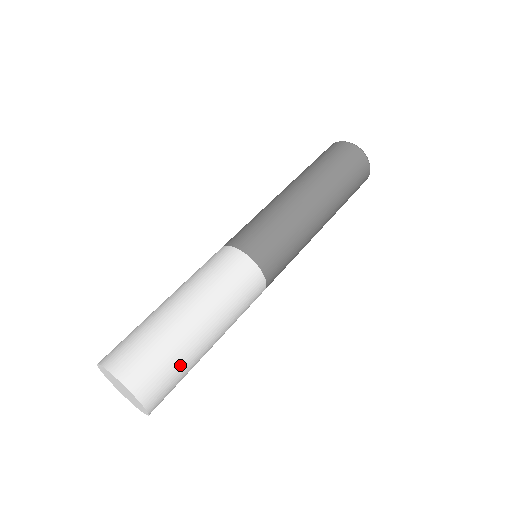
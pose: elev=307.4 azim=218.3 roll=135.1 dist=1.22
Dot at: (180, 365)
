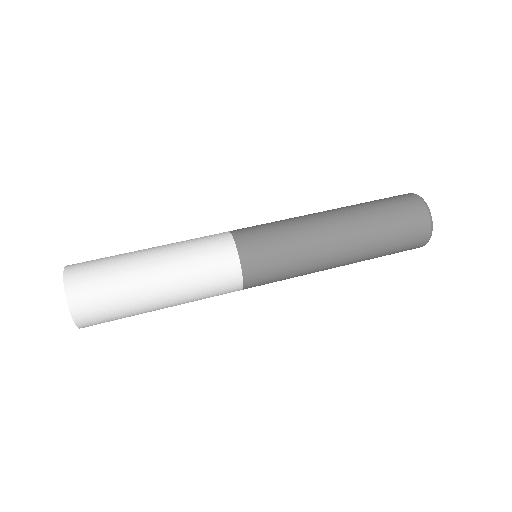
Dot at: (114, 280)
